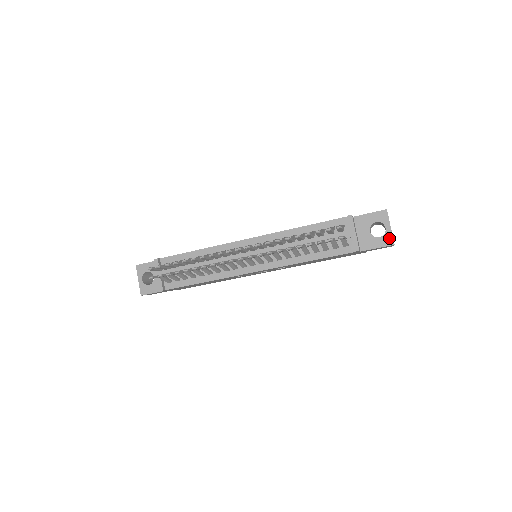
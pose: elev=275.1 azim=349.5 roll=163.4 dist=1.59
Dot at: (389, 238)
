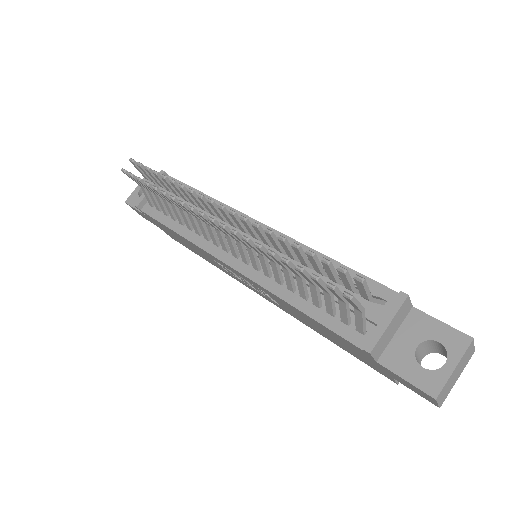
Dot at: (437, 382)
